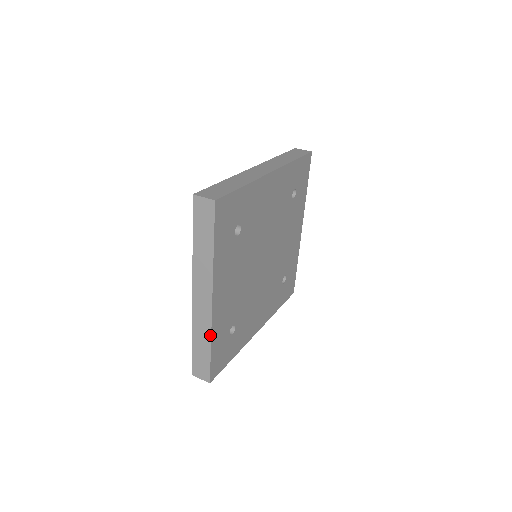
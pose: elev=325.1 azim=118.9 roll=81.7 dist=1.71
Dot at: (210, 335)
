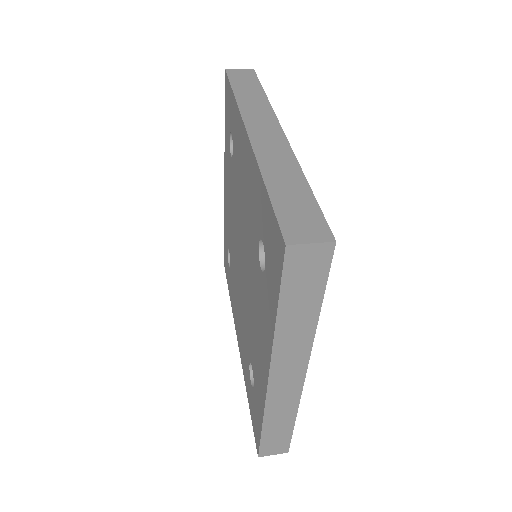
Dot at: (296, 409)
